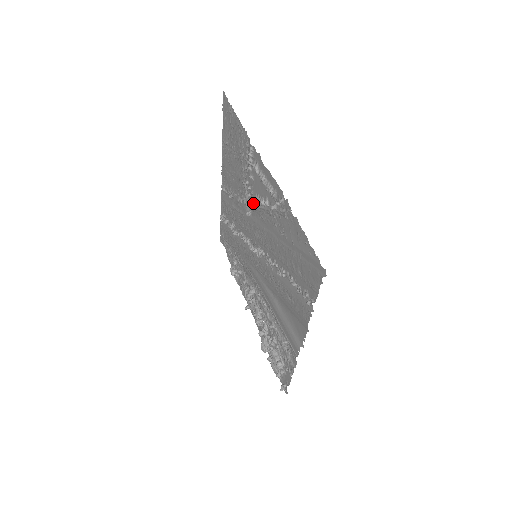
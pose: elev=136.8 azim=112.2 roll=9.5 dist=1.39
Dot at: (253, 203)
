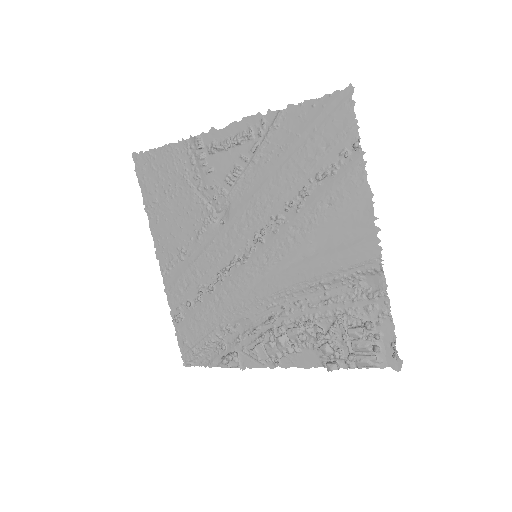
Dot at: (224, 195)
